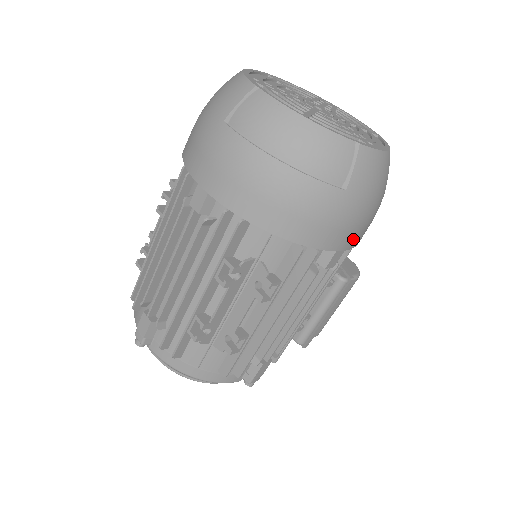
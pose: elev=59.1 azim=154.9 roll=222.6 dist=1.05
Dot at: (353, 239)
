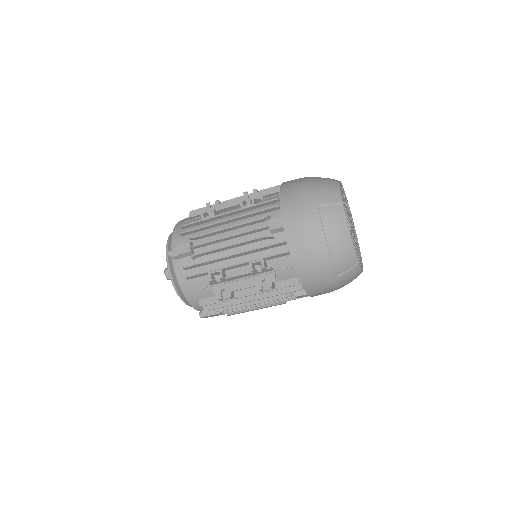
Dot at: (317, 295)
